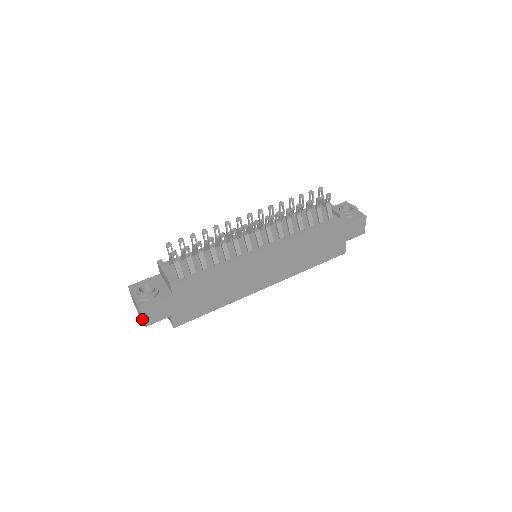
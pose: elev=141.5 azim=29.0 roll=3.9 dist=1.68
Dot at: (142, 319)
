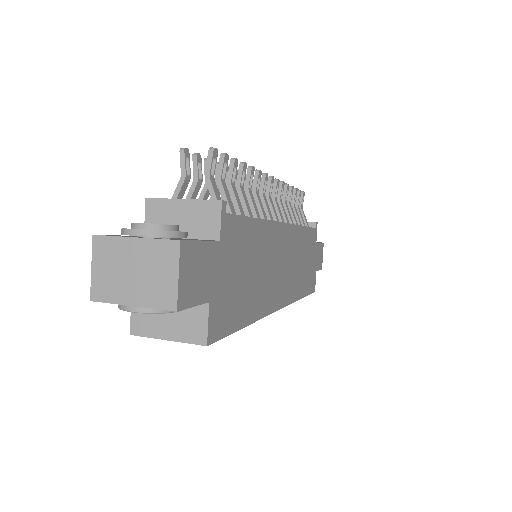
Dot at: (177, 279)
